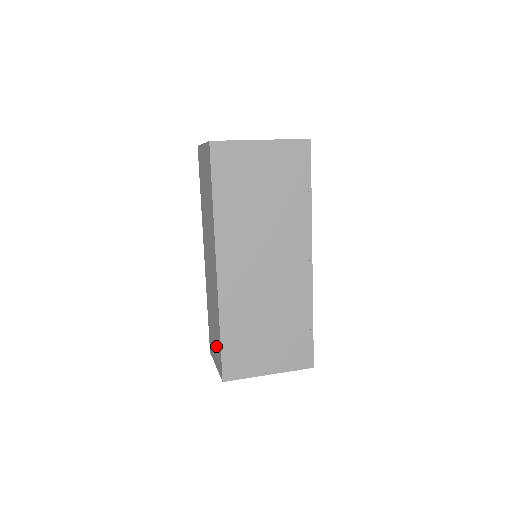
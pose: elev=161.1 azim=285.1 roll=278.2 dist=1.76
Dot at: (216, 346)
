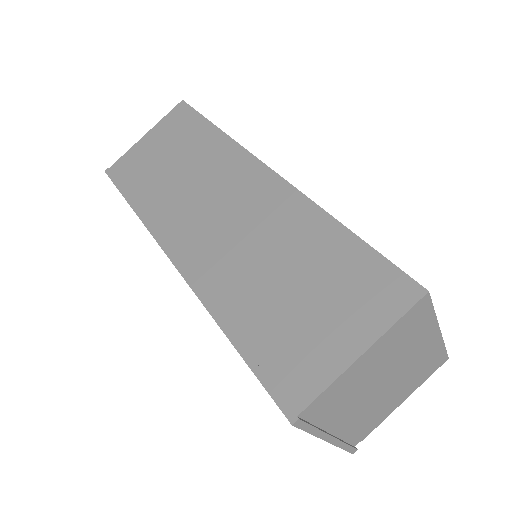
Dot at: (337, 294)
